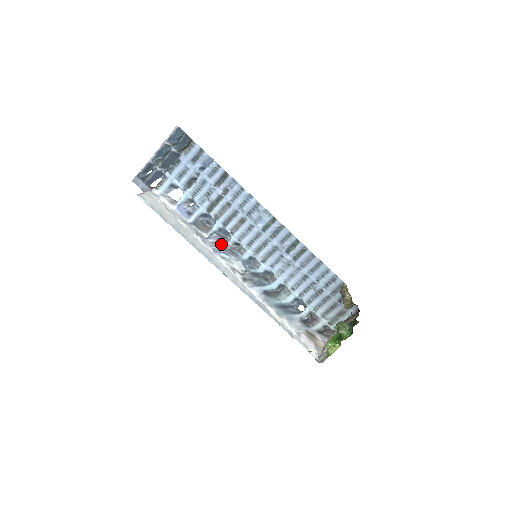
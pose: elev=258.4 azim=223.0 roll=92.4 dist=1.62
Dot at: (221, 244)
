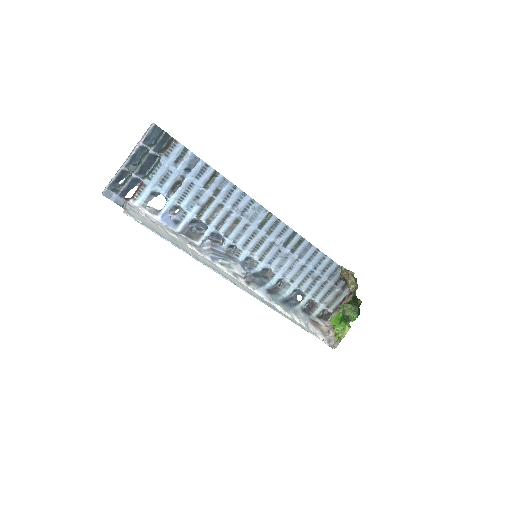
Dot at: (216, 250)
